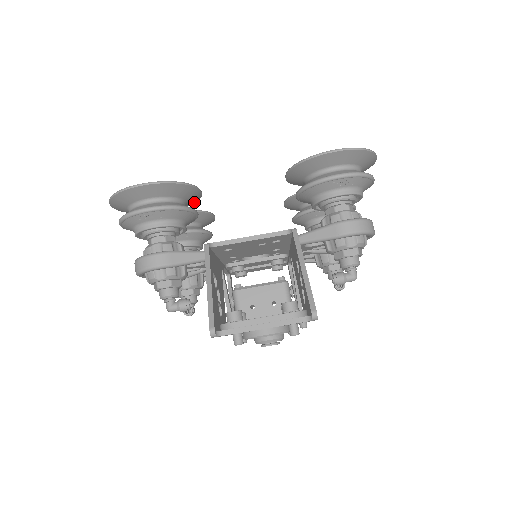
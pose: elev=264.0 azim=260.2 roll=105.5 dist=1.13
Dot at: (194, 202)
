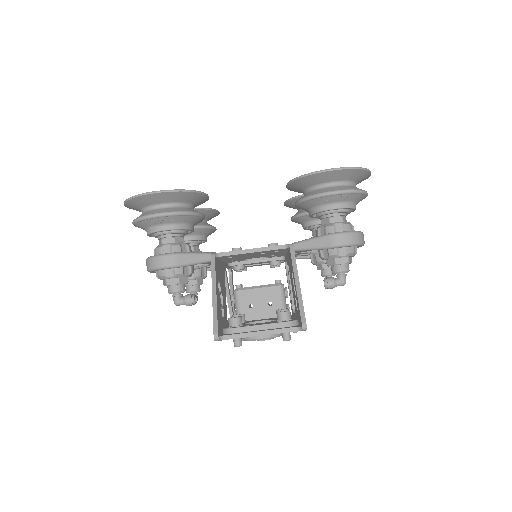
Dot at: occluded
